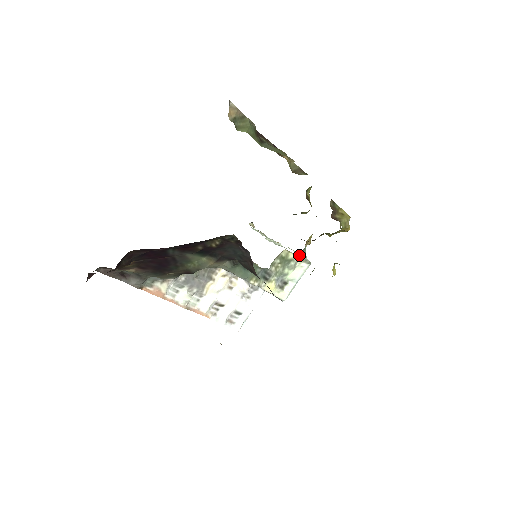
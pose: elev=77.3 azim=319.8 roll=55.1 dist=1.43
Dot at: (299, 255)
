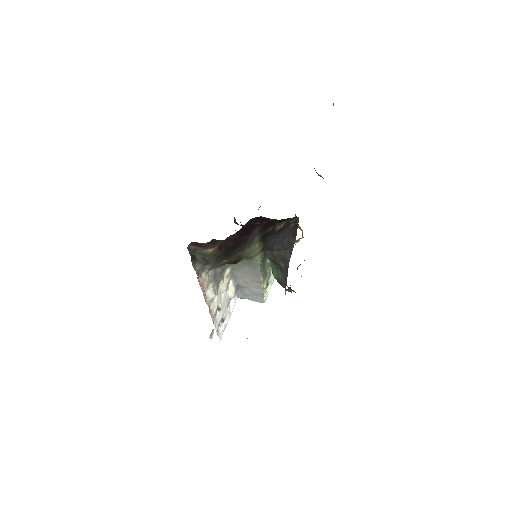
Dot at: occluded
